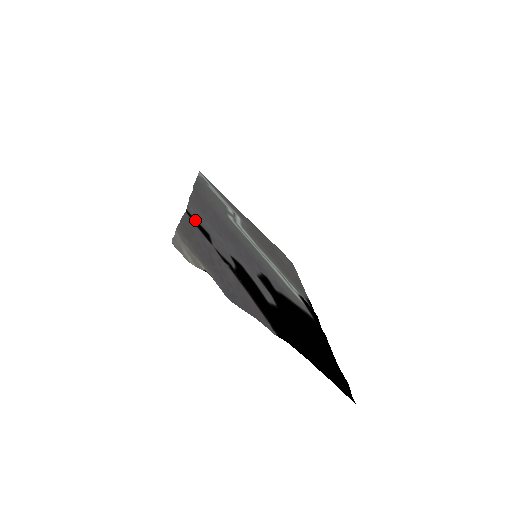
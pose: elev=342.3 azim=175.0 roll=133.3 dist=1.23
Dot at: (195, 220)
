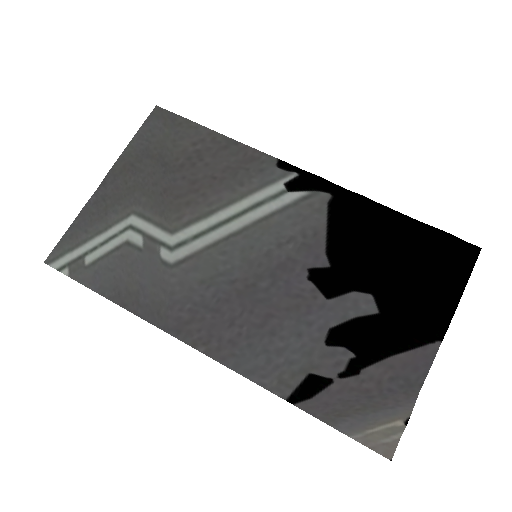
Dot at: (298, 392)
